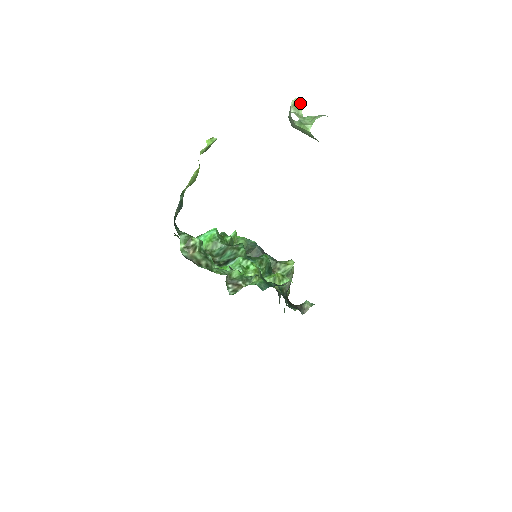
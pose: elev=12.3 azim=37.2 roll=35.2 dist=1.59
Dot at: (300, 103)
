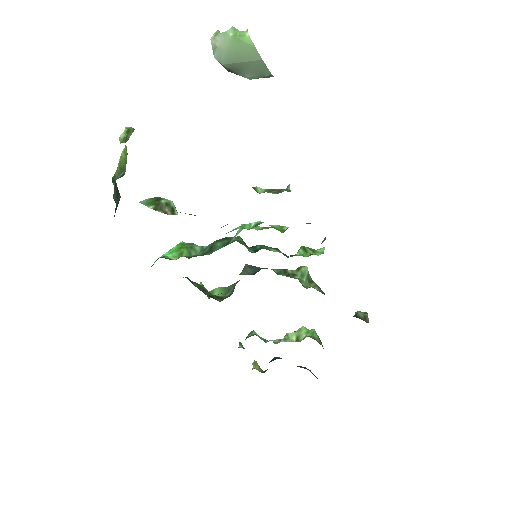
Dot at: occluded
